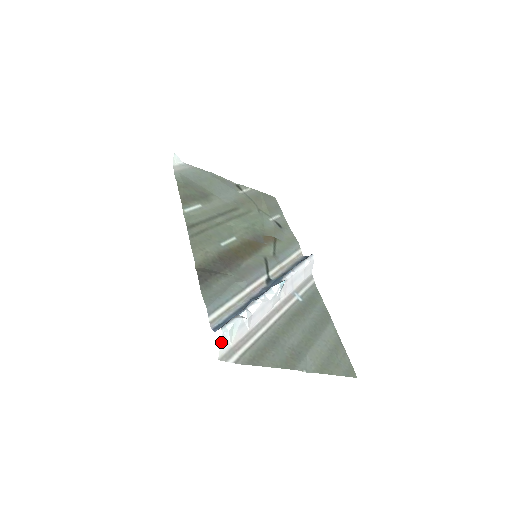
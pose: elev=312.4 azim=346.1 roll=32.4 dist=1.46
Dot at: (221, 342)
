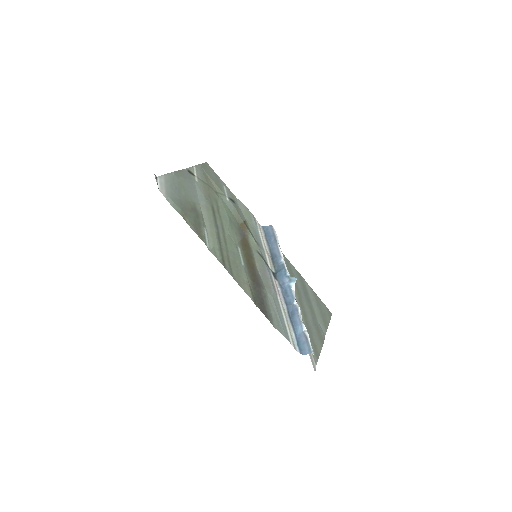
Dot at: occluded
